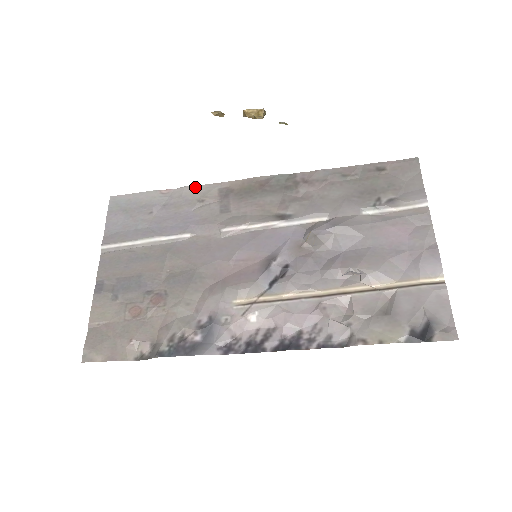
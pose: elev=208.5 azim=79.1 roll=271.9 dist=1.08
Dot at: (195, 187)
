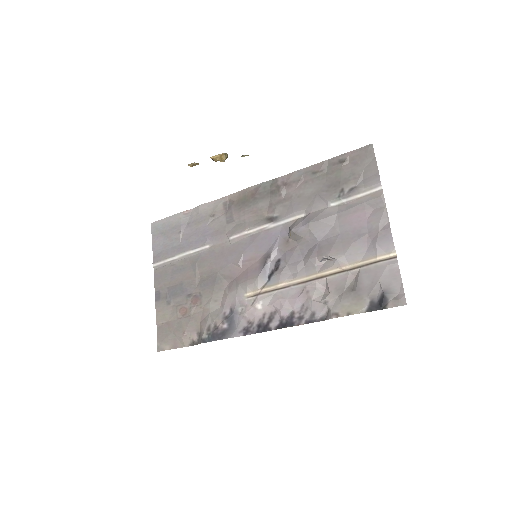
Dot at: (206, 205)
